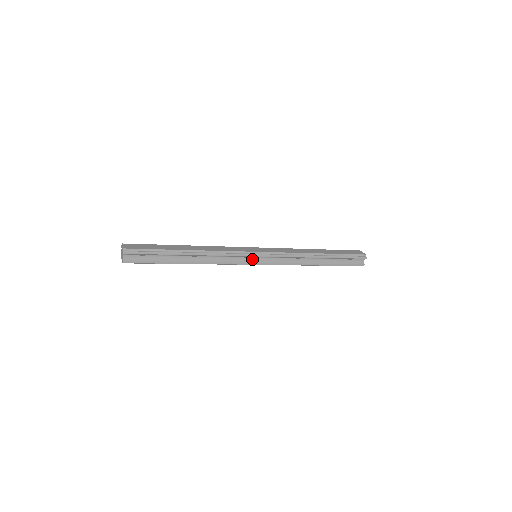
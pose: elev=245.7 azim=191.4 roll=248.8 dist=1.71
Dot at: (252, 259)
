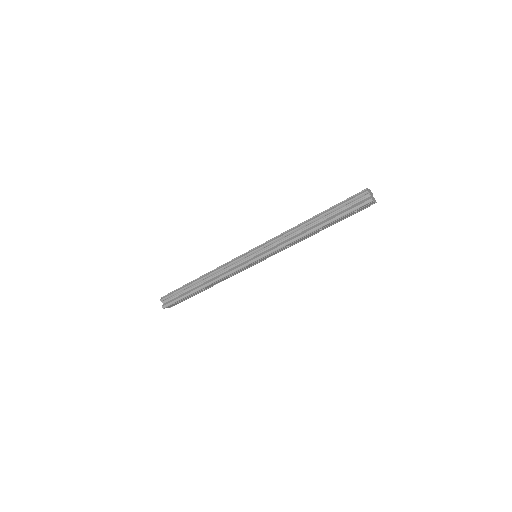
Dot at: (249, 259)
